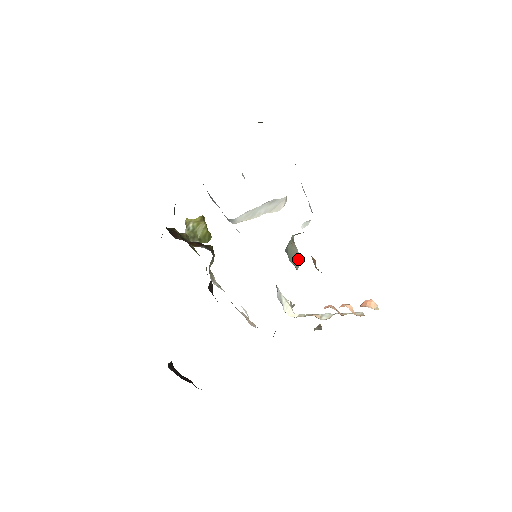
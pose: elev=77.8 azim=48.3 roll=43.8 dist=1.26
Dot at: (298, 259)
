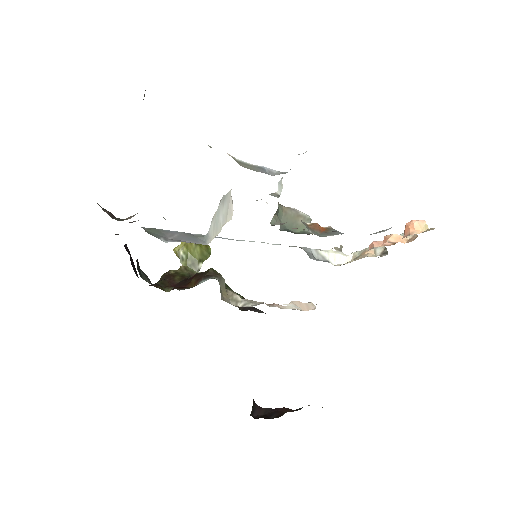
Dot at: (304, 219)
